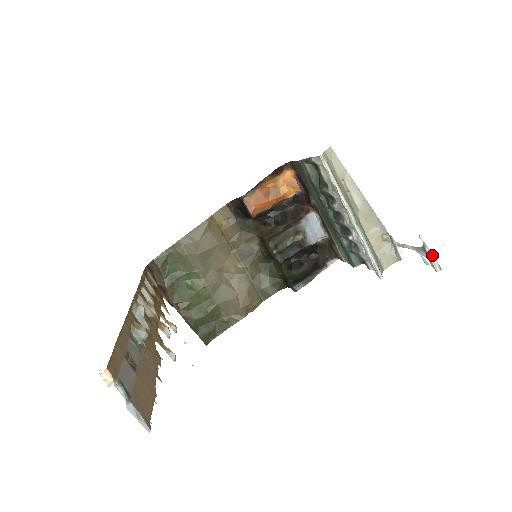
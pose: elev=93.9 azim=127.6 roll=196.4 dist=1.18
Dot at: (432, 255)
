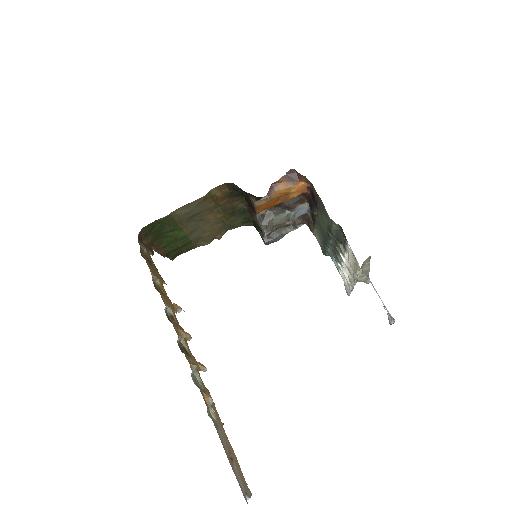
Dot at: occluded
